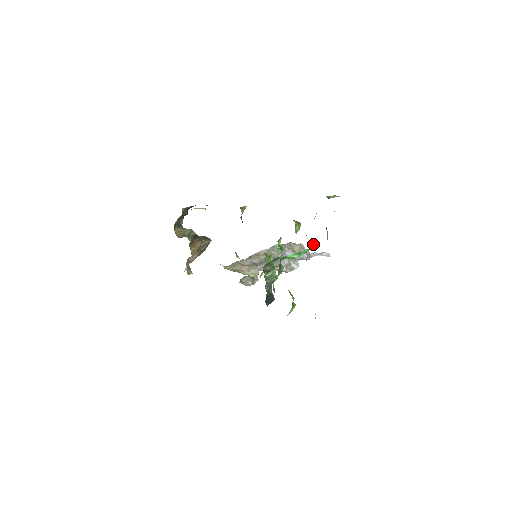
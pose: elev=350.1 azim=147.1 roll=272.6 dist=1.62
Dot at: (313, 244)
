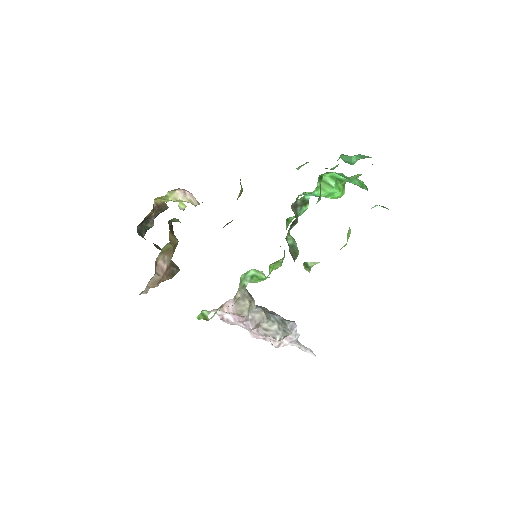
Dot at: (344, 187)
